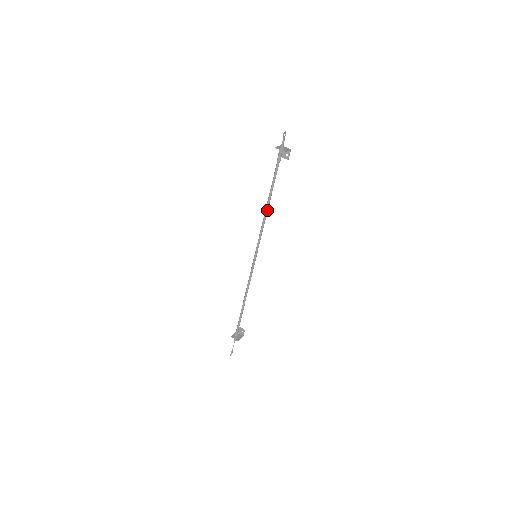
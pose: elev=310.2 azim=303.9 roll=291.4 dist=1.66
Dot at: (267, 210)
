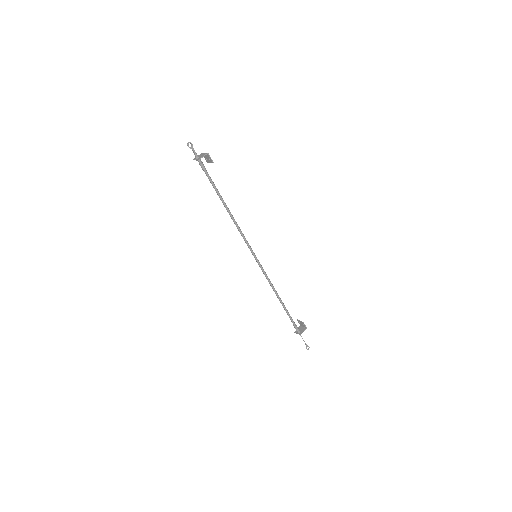
Dot at: (230, 214)
